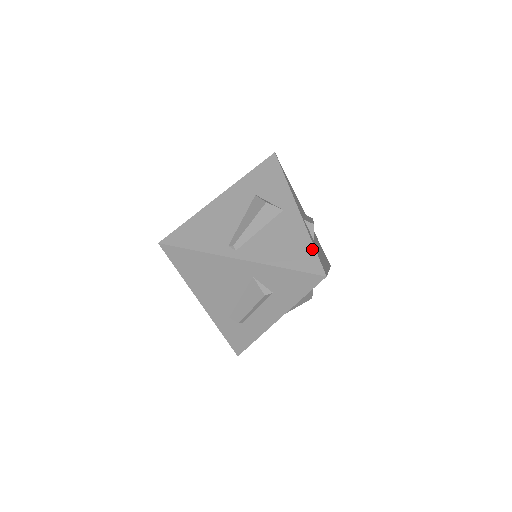
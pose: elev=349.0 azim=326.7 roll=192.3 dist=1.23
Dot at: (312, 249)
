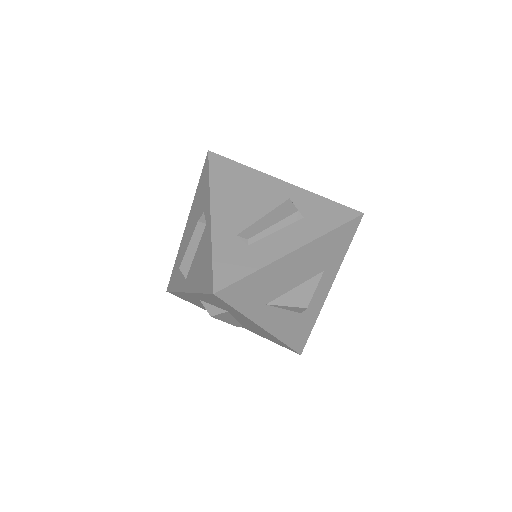
Dot at: occluded
